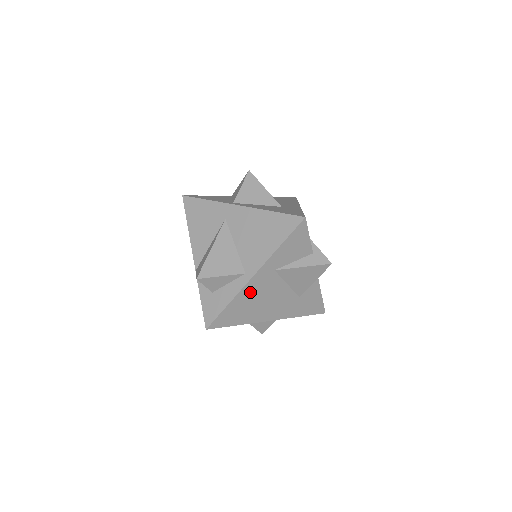
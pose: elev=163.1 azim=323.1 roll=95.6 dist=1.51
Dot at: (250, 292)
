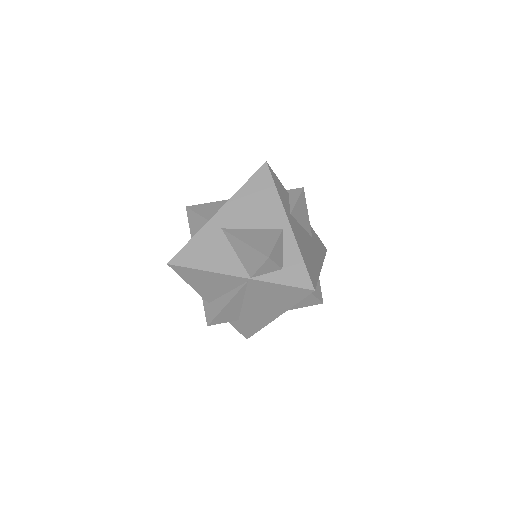
Dot at: (299, 240)
